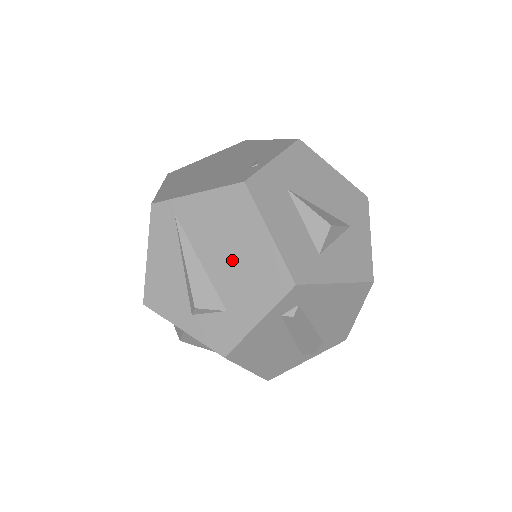
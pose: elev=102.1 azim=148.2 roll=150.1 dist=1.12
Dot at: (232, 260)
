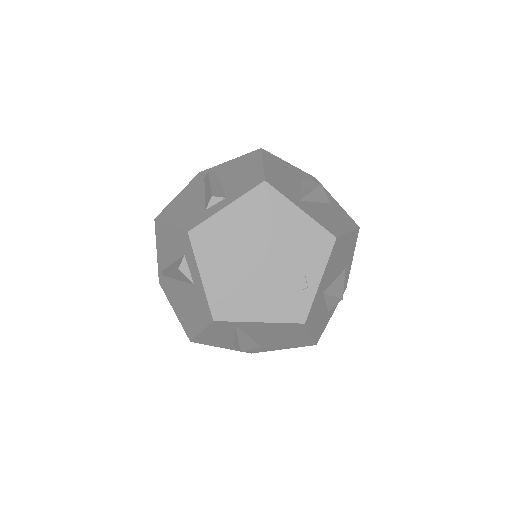
Dot at: (276, 338)
